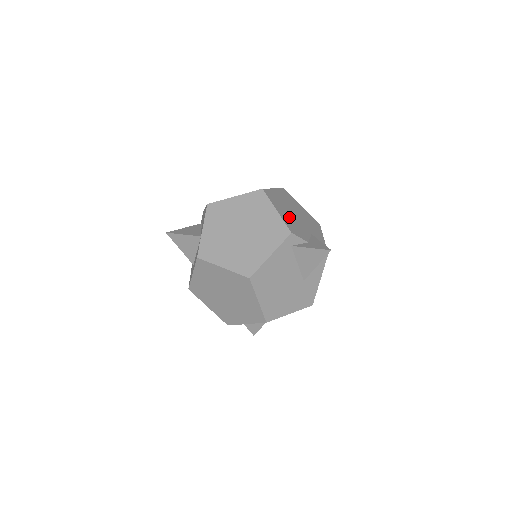
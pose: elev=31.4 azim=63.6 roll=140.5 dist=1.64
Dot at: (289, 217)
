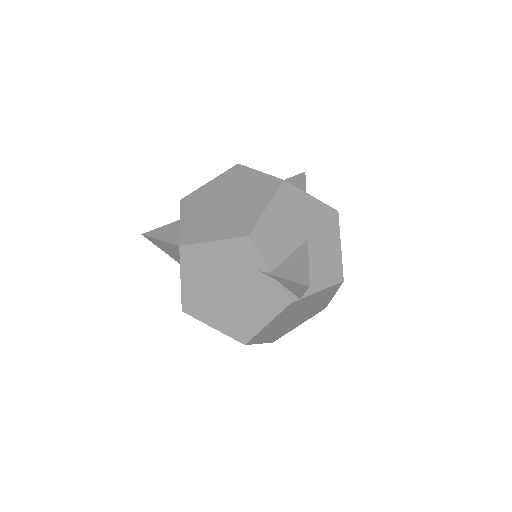
Dot at: occluded
